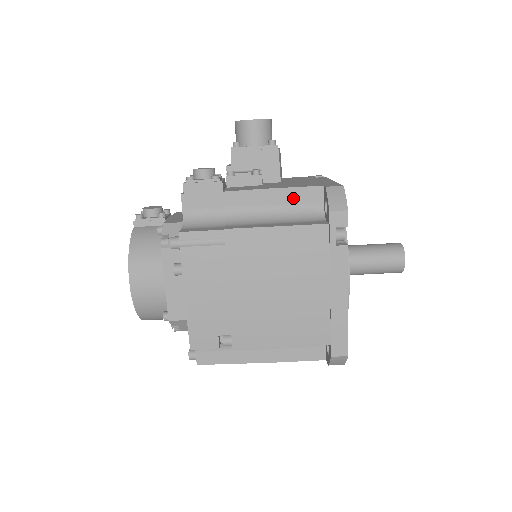
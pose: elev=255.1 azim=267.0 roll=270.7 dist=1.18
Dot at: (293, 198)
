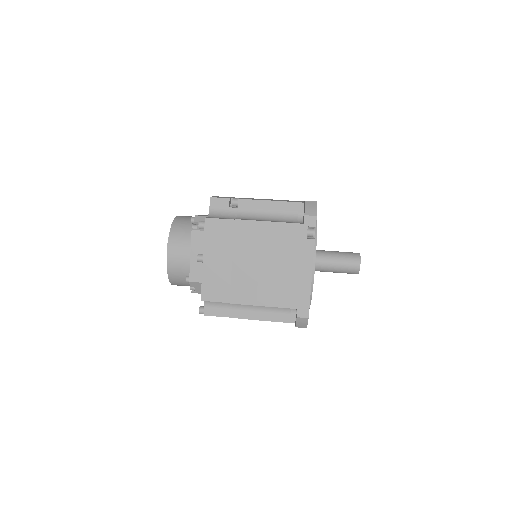
Dot at: occluded
